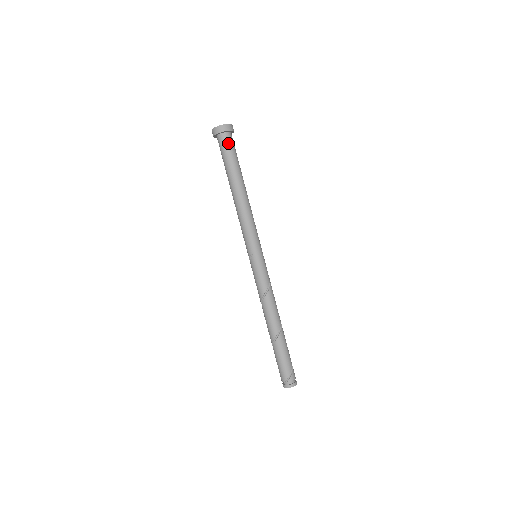
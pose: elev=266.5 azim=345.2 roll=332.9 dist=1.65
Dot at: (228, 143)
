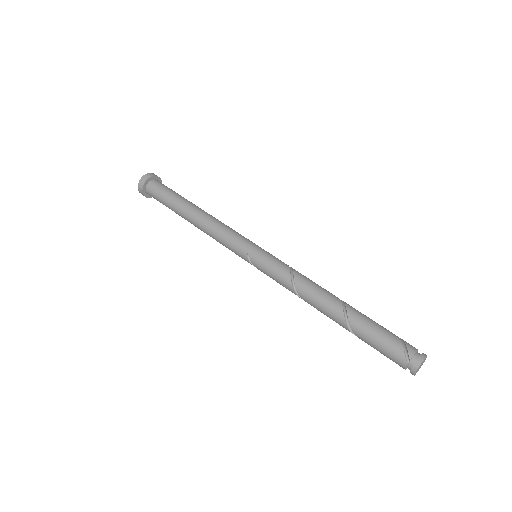
Dot at: (157, 187)
